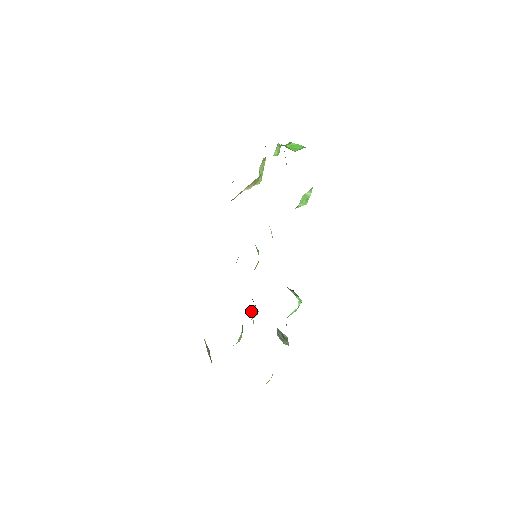
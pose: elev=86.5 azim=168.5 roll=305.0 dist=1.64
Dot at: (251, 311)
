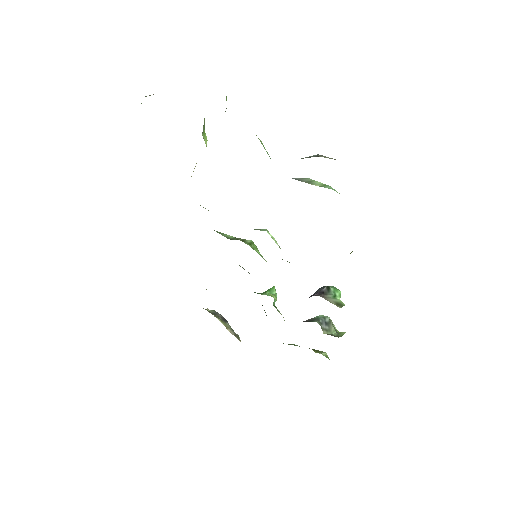
Dot at: (273, 304)
